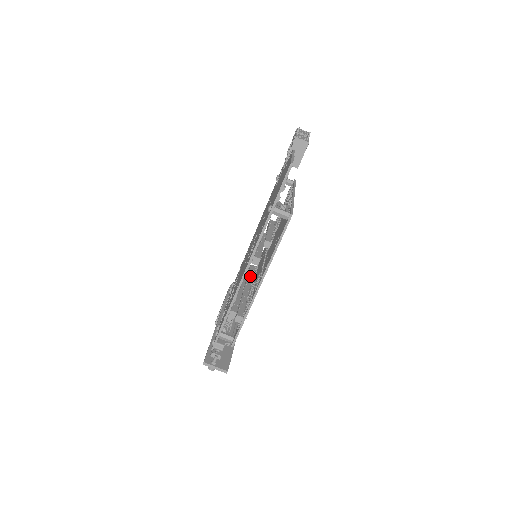
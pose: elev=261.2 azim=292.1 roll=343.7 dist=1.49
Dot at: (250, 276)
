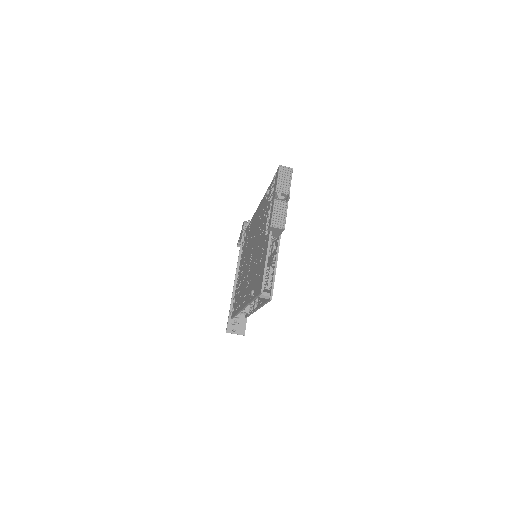
Dot at: occluded
